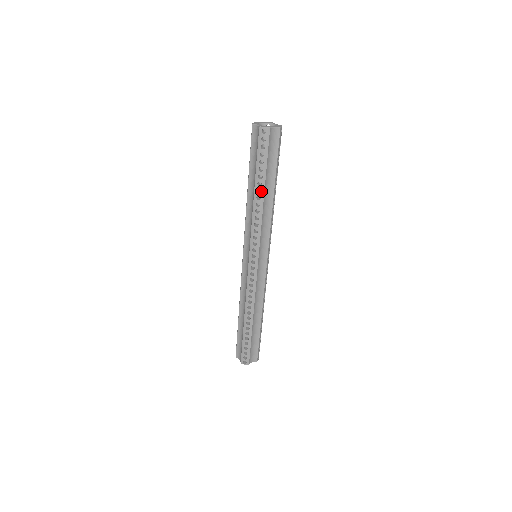
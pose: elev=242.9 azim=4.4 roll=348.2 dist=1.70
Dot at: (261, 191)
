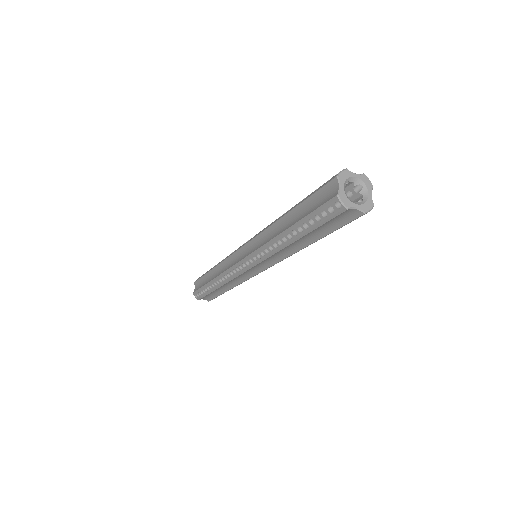
Dot at: occluded
